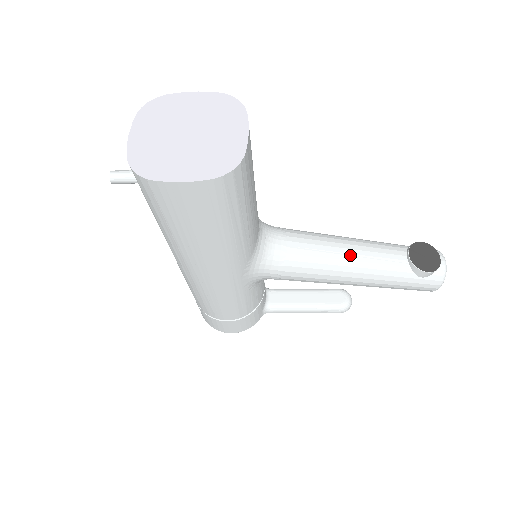
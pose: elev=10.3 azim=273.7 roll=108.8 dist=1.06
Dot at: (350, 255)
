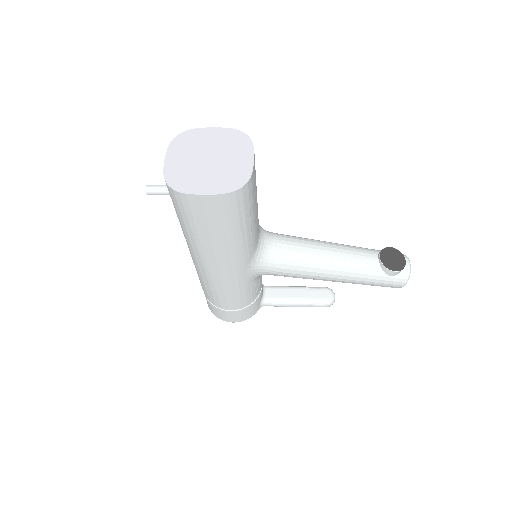
Dot at: (332, 256)
